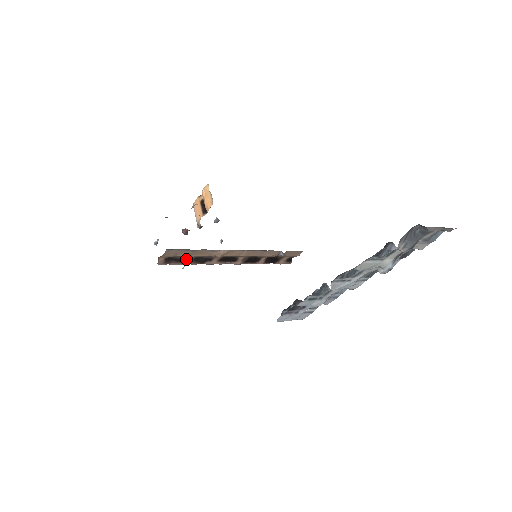
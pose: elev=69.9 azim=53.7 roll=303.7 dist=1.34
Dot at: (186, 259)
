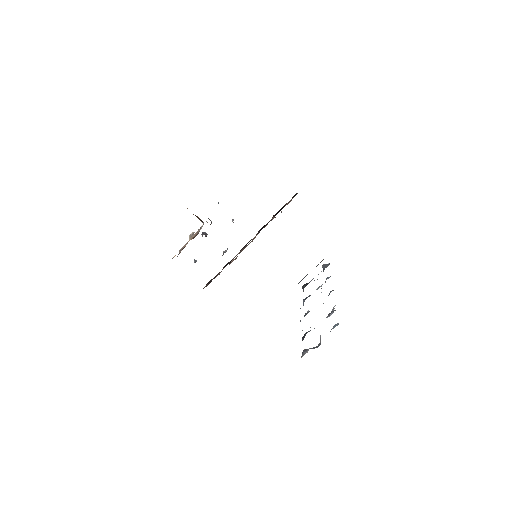
Dot at: (218, 273)
